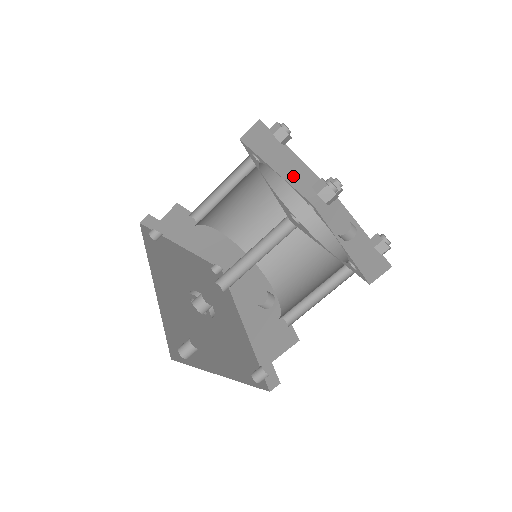
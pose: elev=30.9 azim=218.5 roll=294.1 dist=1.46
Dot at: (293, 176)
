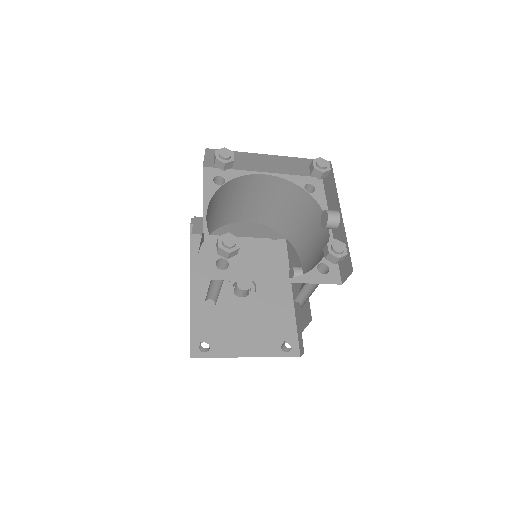
Dot at: (278, 167)
